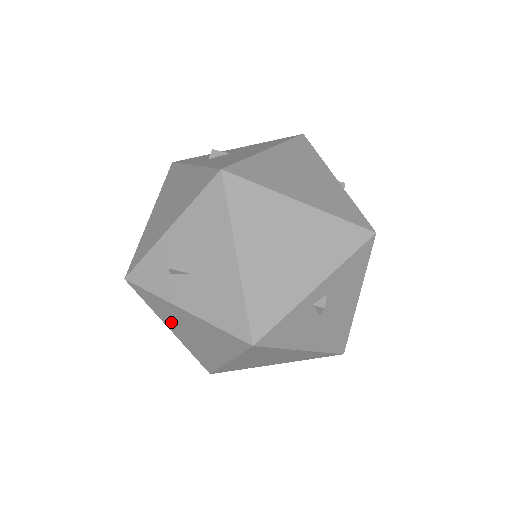
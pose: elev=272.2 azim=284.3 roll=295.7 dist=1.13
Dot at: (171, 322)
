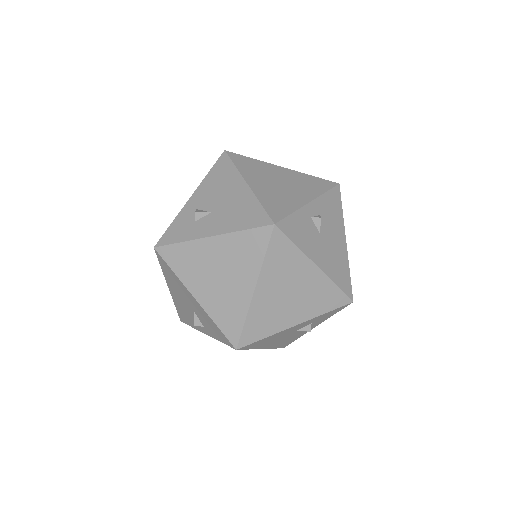
Dot at: (196, 278)
